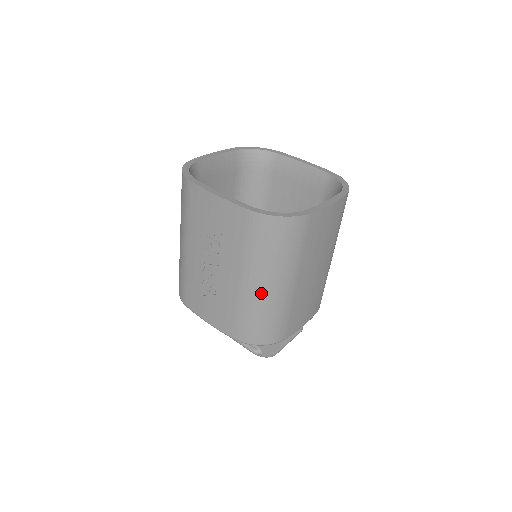
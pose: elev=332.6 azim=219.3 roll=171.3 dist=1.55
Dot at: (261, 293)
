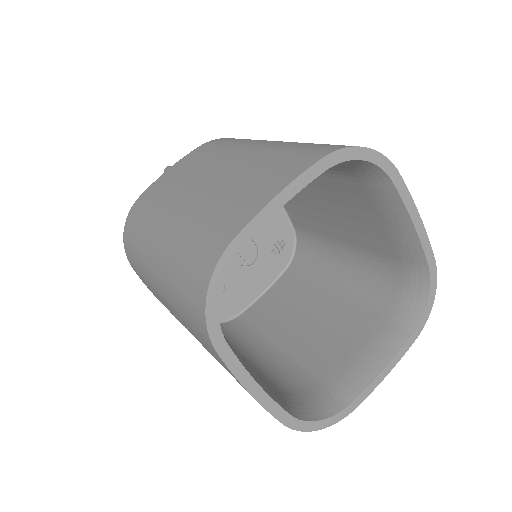
Dot at: occluded
